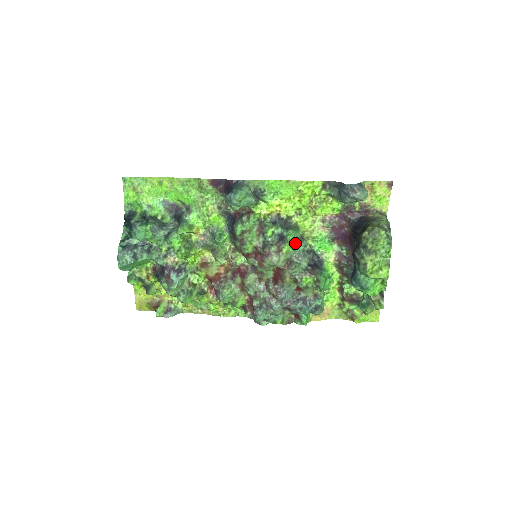
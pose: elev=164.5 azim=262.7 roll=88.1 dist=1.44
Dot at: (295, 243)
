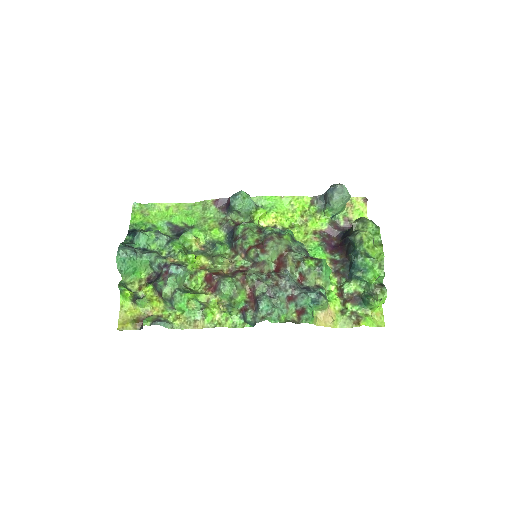
Dot at: (293, 240)
